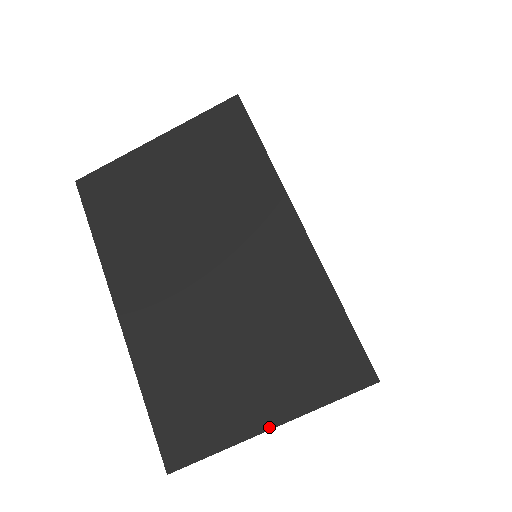
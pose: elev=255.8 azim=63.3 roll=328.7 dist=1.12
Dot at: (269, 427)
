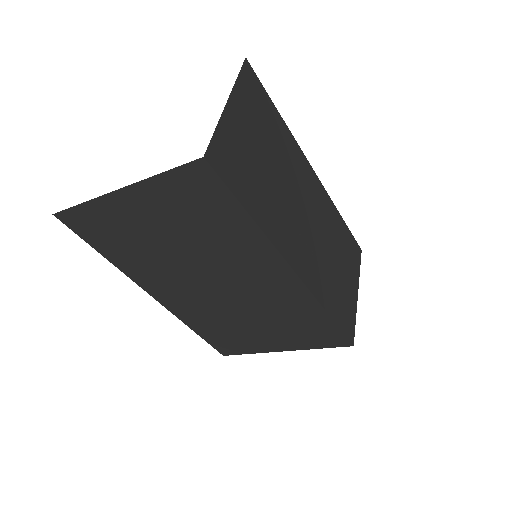
Dot at: (282, 351)
